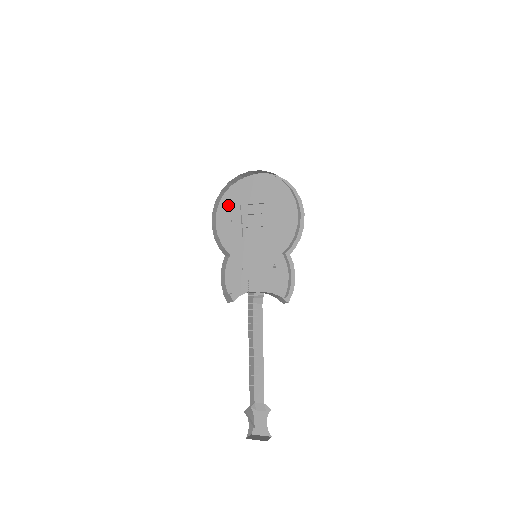
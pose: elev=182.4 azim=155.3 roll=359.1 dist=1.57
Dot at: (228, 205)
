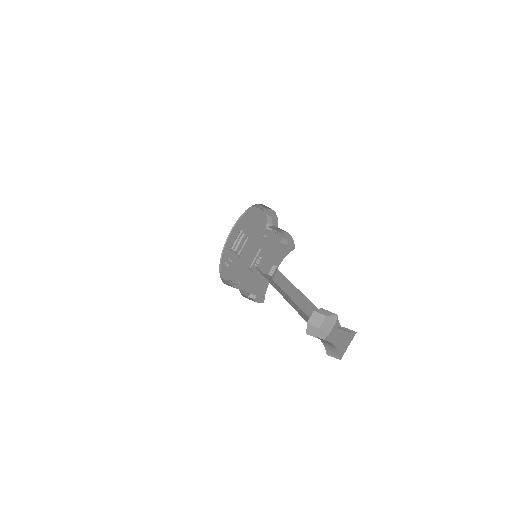
Dot at: (226, 260)
